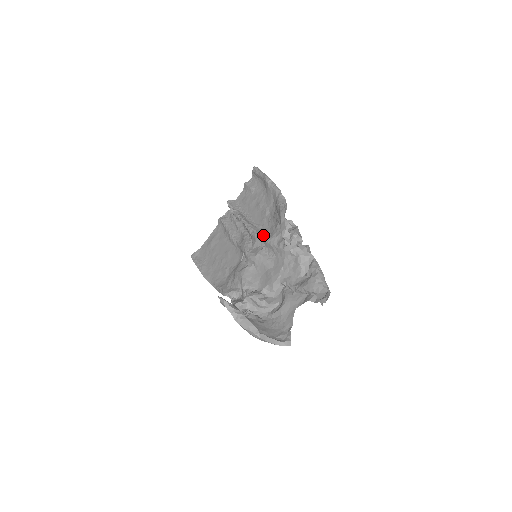
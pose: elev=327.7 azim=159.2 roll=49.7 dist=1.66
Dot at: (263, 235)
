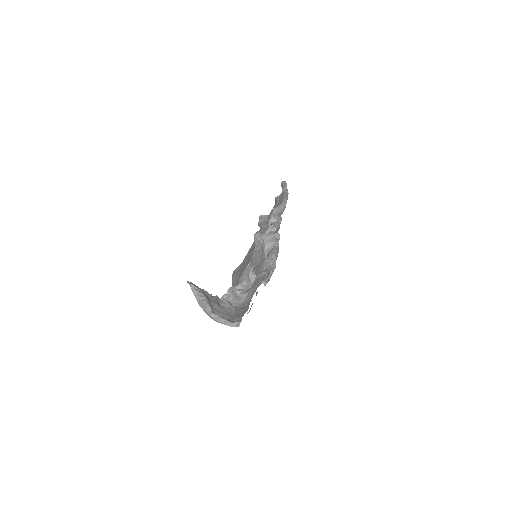
Dot at: occluded
